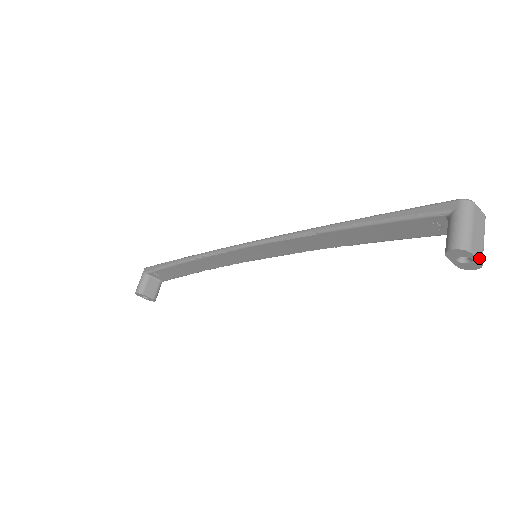
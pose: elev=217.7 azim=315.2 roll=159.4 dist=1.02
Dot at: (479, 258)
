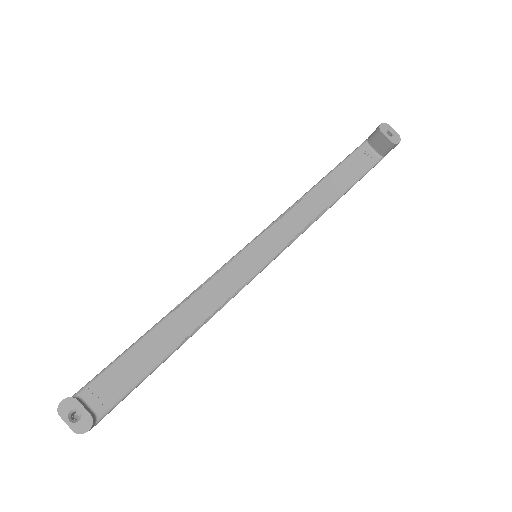
Dot at: (395, 133)
